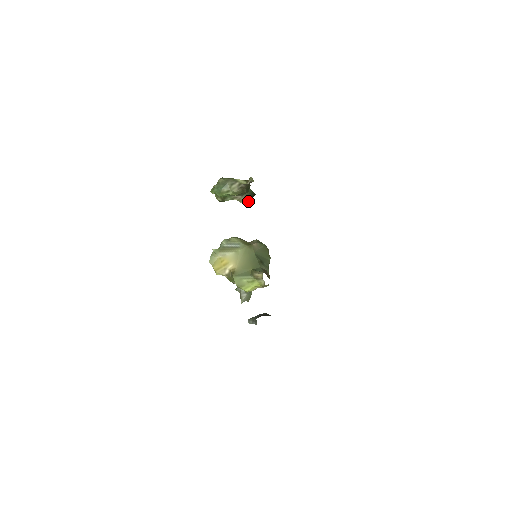
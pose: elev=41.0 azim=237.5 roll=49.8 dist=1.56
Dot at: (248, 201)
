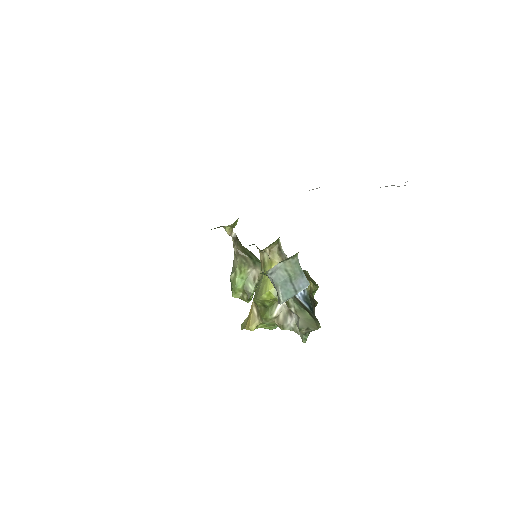
Dot at: occluded
